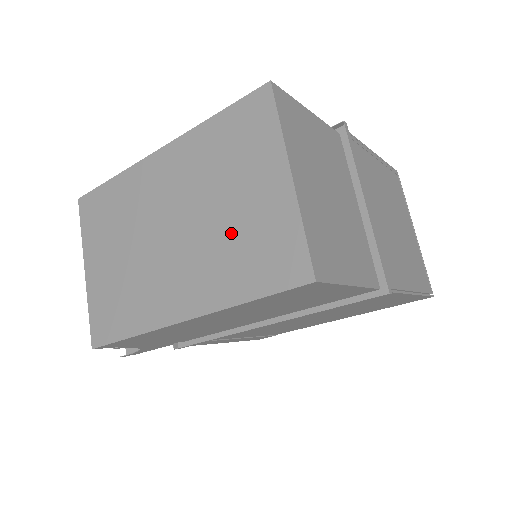
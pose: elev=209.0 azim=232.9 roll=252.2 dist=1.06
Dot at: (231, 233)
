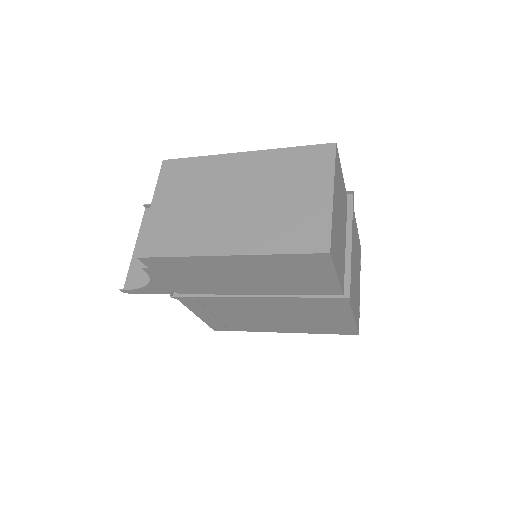
Dot at: (282, 213)
